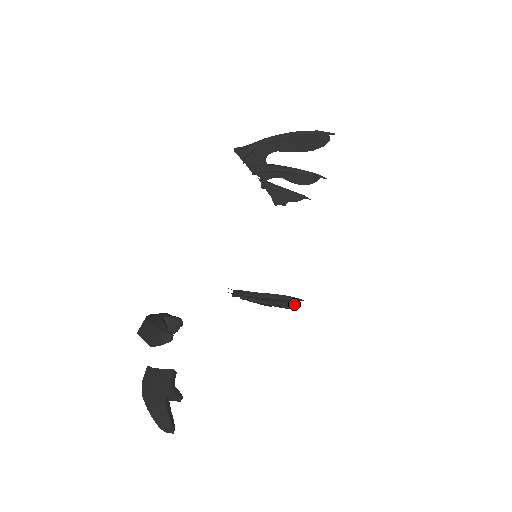
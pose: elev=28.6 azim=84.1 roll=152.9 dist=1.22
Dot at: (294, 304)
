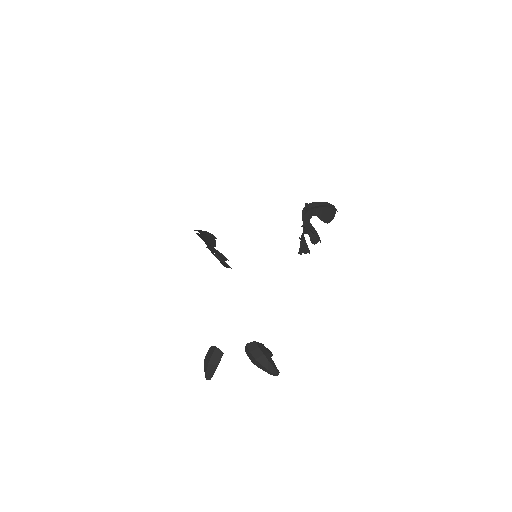
Dot at: occluded
